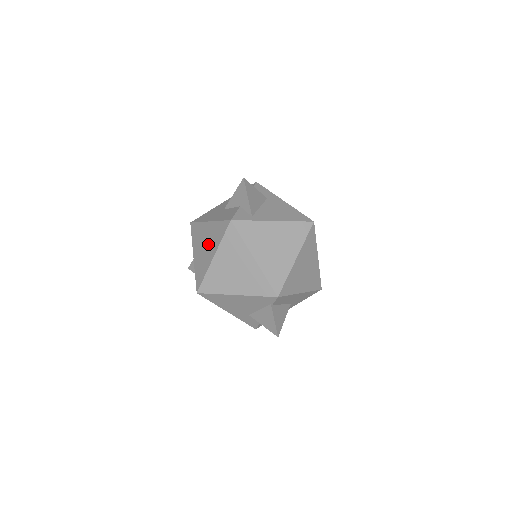
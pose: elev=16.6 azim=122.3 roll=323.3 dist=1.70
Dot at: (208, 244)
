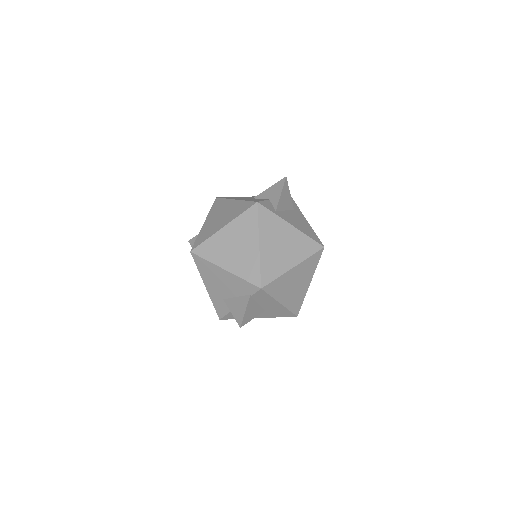
Dot at: (224, 216)
